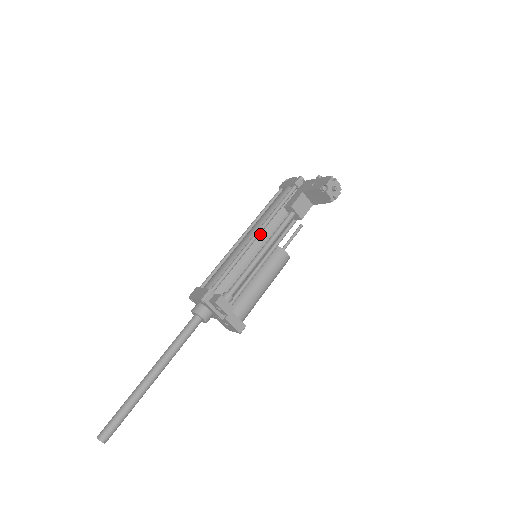
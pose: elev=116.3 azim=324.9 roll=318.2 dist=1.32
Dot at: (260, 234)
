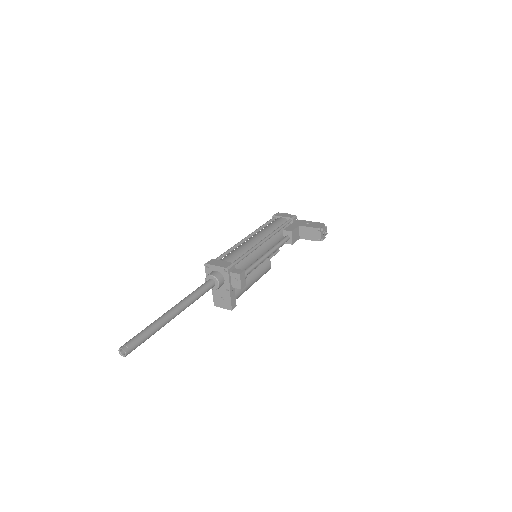
Dot at: (266, 241)
